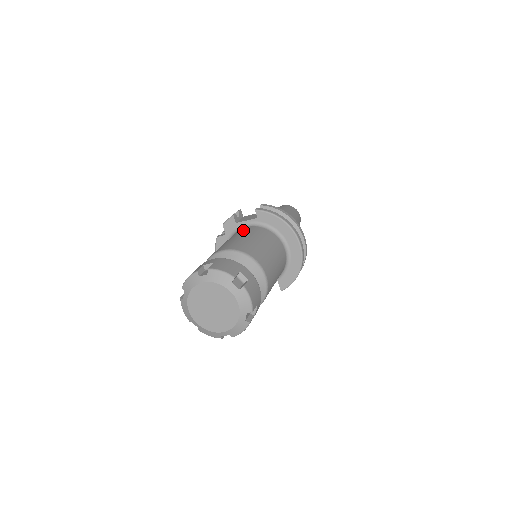
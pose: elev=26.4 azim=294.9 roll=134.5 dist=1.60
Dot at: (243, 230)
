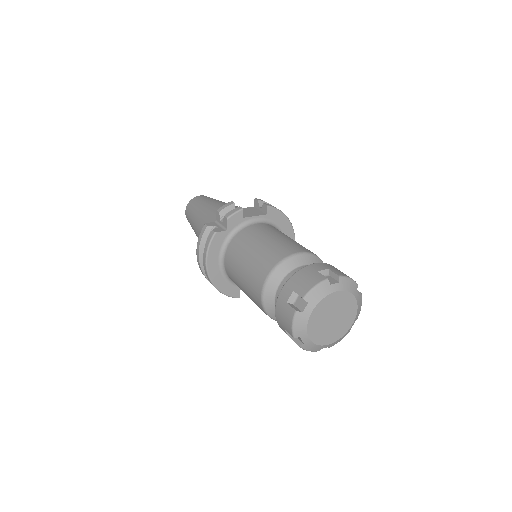
Dot at: (263, 227)
